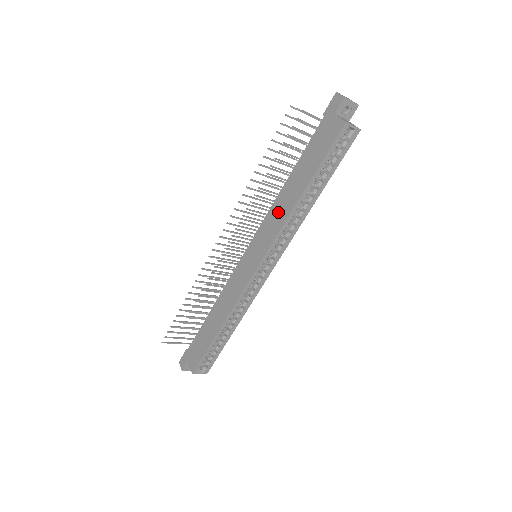
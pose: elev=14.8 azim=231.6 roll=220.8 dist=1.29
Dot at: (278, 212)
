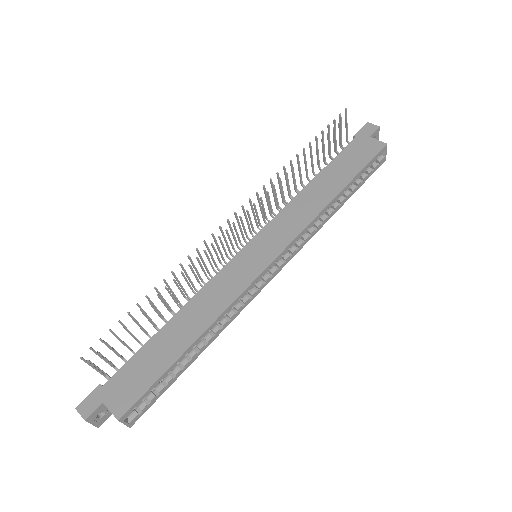
Dot at: (301, 209)
